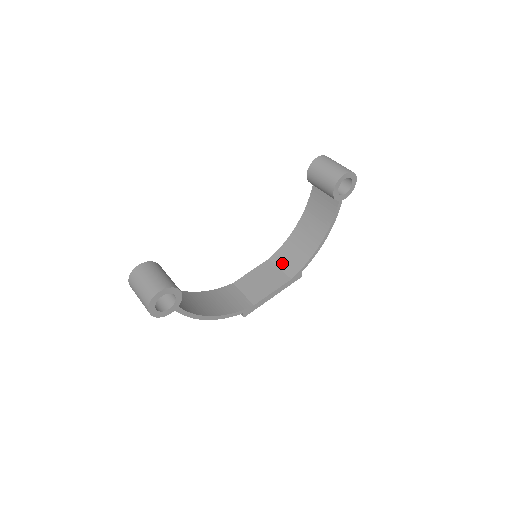
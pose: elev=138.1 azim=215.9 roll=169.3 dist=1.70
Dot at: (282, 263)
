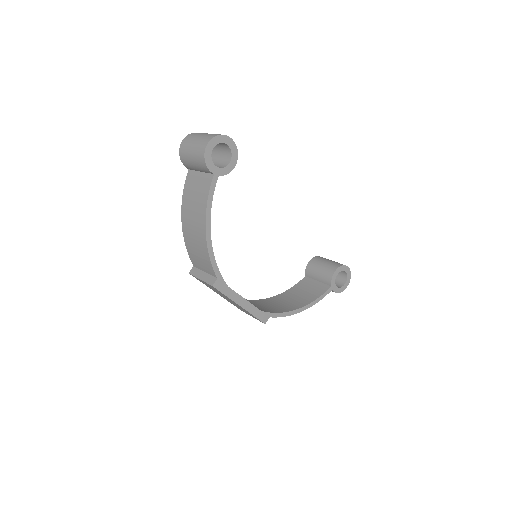
Dot at: (251, 303)
